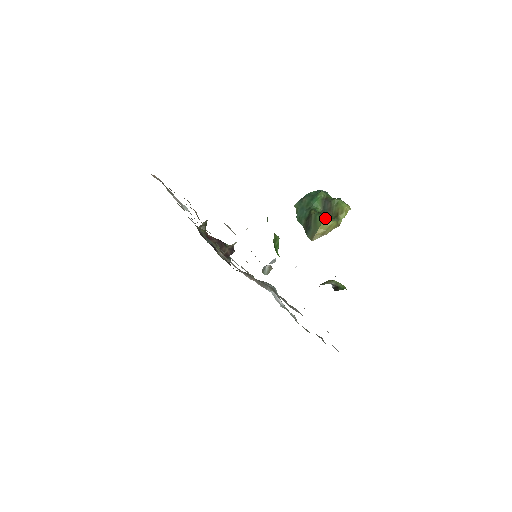
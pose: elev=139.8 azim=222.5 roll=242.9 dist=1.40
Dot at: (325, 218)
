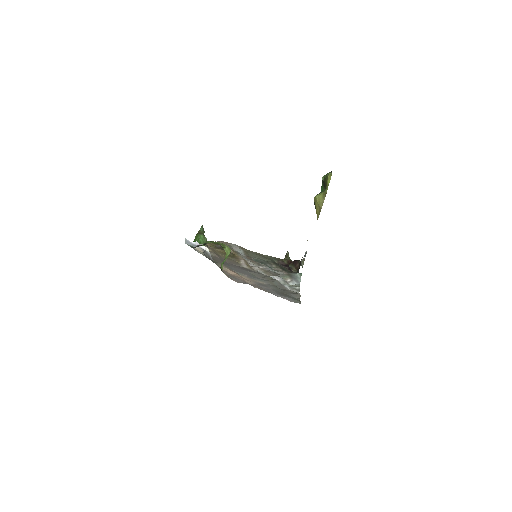
Dot at: (315, 196)
